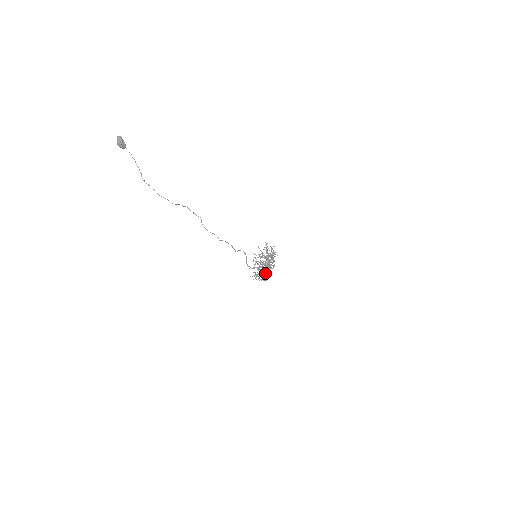
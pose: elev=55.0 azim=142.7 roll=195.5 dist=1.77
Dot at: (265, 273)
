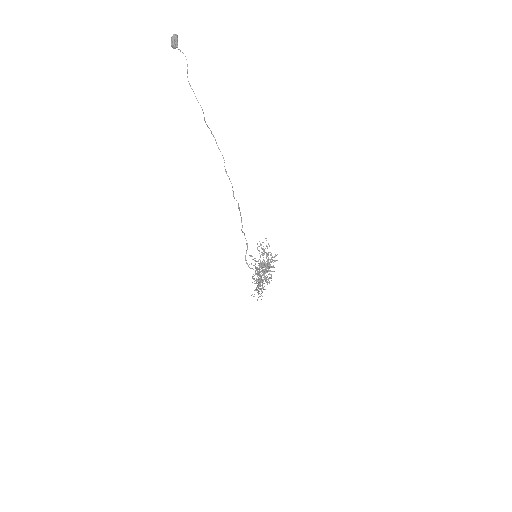
Dot at: (258, 287)
